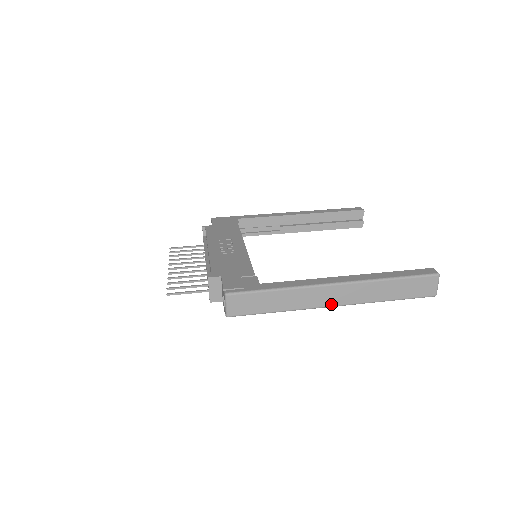
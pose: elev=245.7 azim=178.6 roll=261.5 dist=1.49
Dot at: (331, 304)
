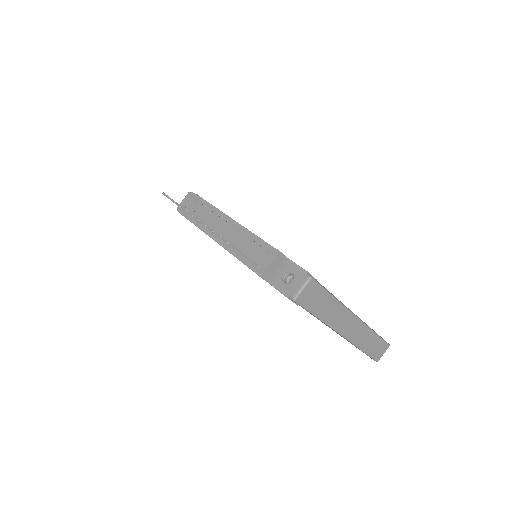
Dot at: (343, 333)
